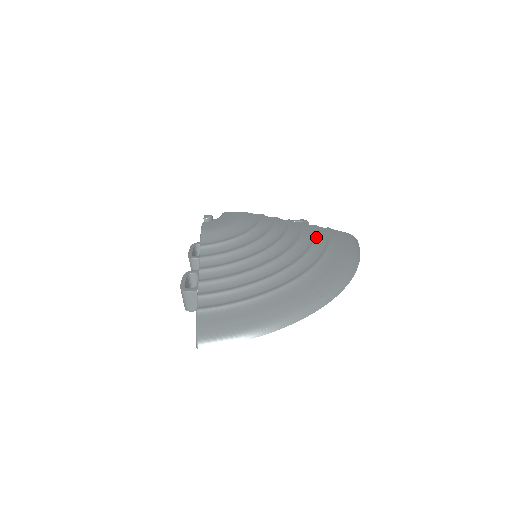
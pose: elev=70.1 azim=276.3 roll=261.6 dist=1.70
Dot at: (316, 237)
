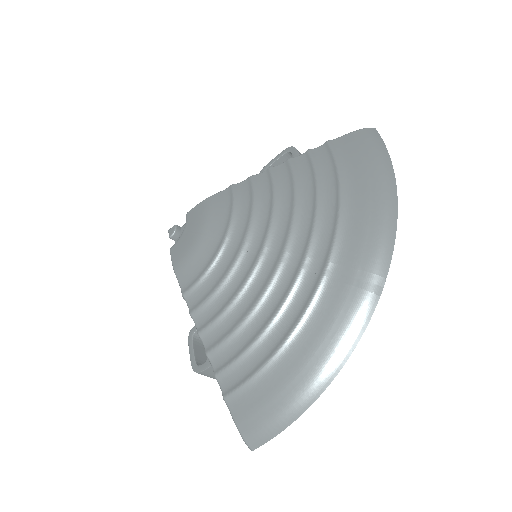
Dot at: (316, 179)
